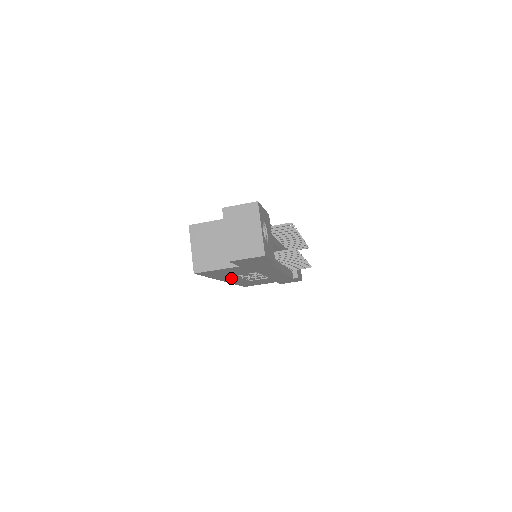
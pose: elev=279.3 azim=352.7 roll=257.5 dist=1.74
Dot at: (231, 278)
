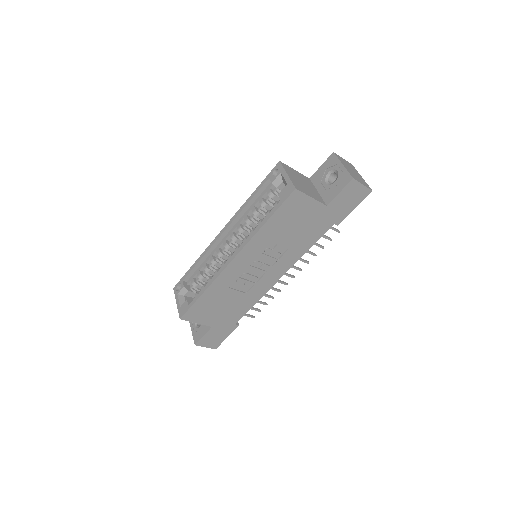
Dot at: (253, 252)
